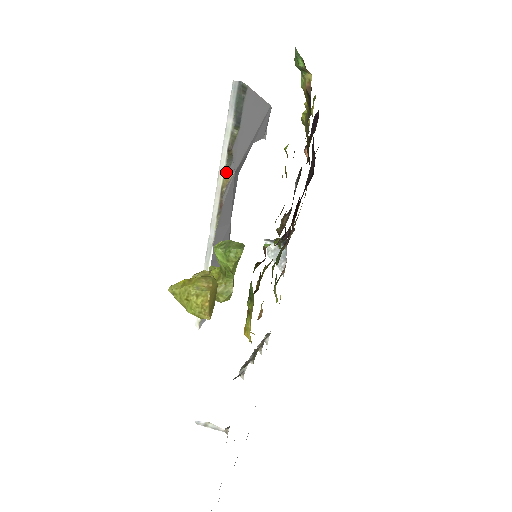
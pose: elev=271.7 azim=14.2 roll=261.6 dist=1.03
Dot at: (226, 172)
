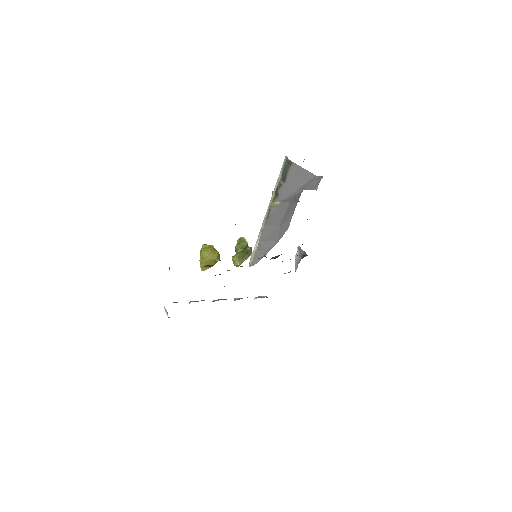
Dot at: (274, 200)
